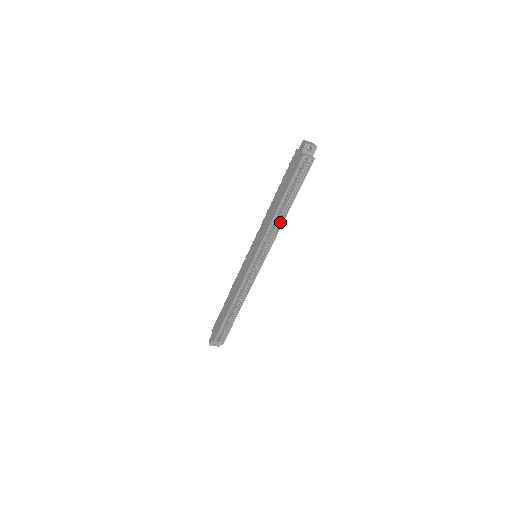
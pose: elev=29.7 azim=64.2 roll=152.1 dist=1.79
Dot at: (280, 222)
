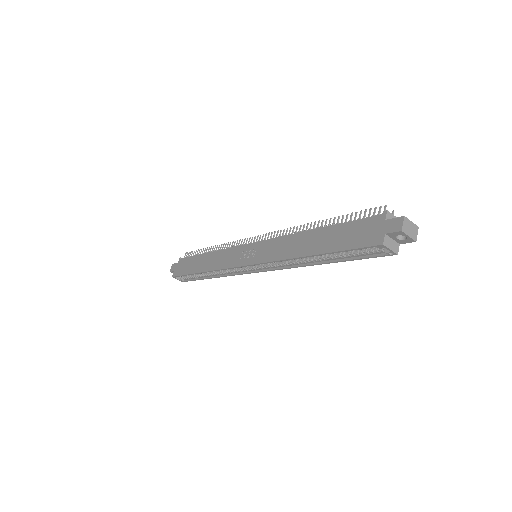
Dot at: (302, 263)
